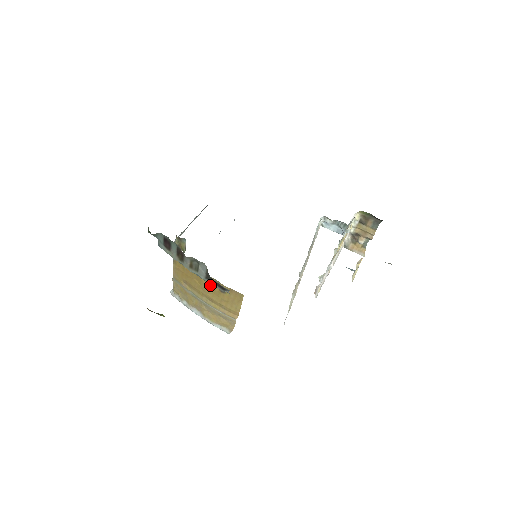
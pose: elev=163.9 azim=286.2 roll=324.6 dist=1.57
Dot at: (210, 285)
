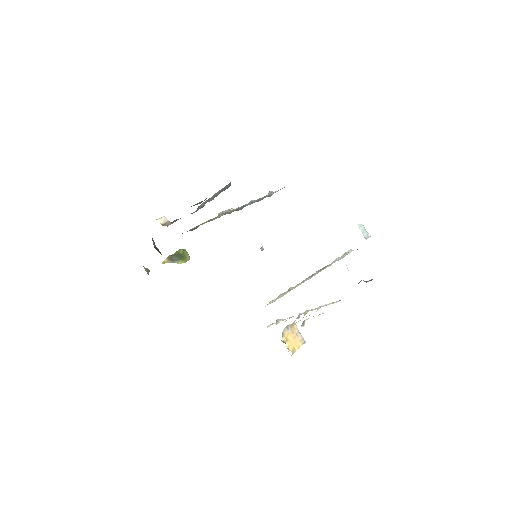
Dot at: occluded
